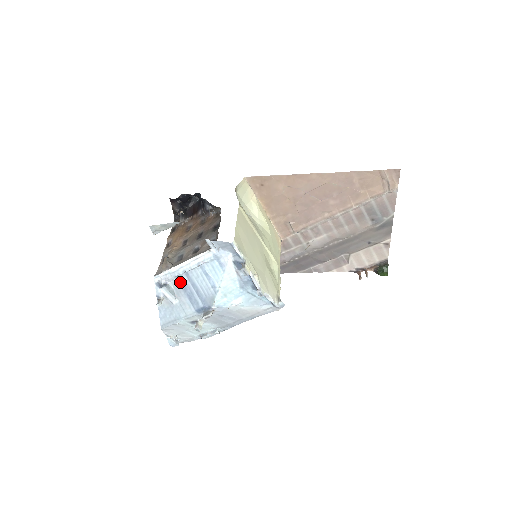
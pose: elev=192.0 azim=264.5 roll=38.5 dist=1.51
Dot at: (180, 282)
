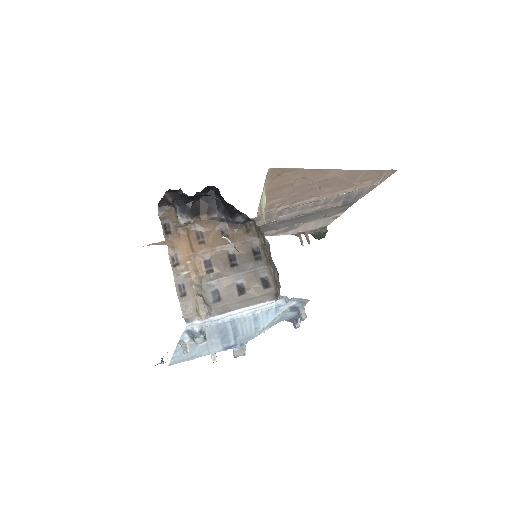
Dot at: (219, 327)
